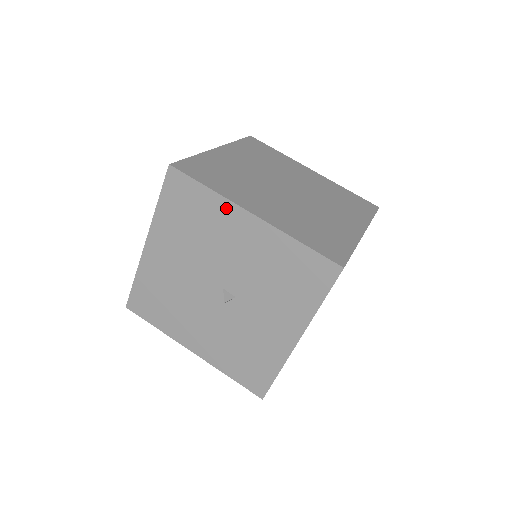
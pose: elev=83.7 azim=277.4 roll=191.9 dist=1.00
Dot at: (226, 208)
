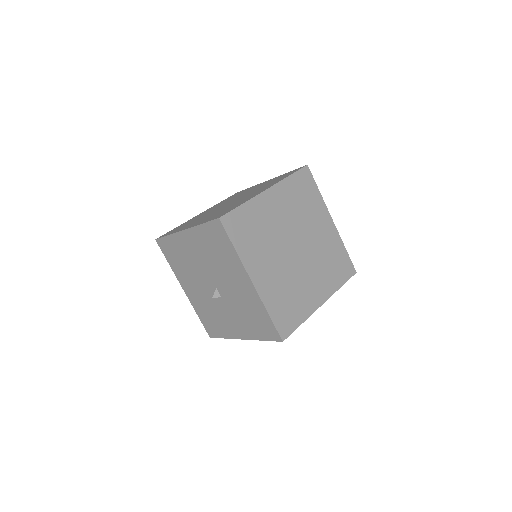
Dot at: (239, 266)
